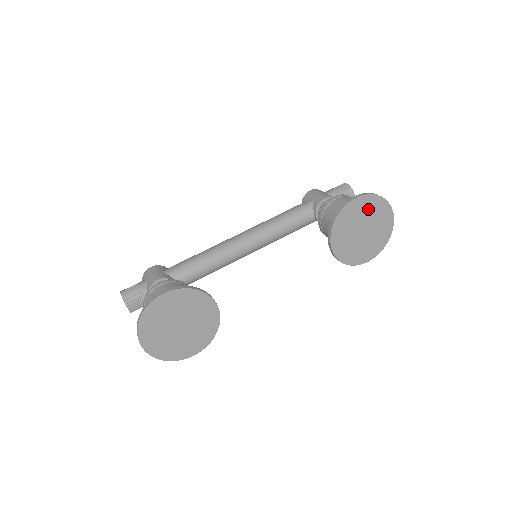
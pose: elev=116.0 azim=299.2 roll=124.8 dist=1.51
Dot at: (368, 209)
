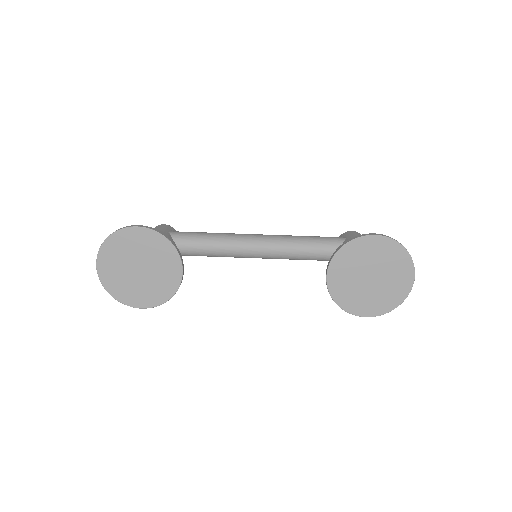
Dot at: (385, 255)
